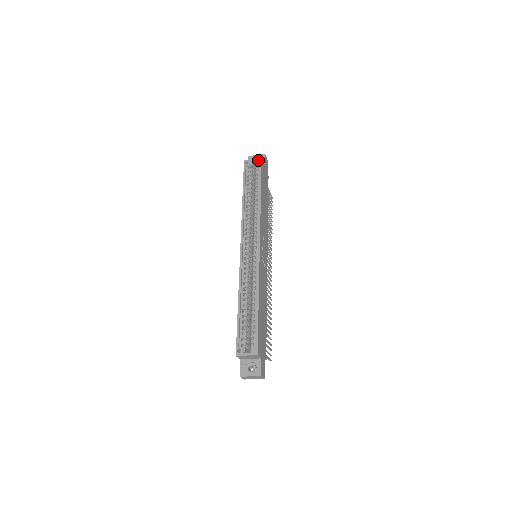
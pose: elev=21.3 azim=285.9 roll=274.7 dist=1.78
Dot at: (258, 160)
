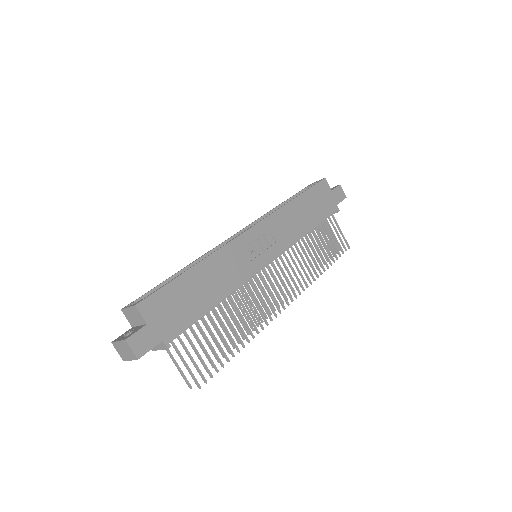
Dot at: occluded
